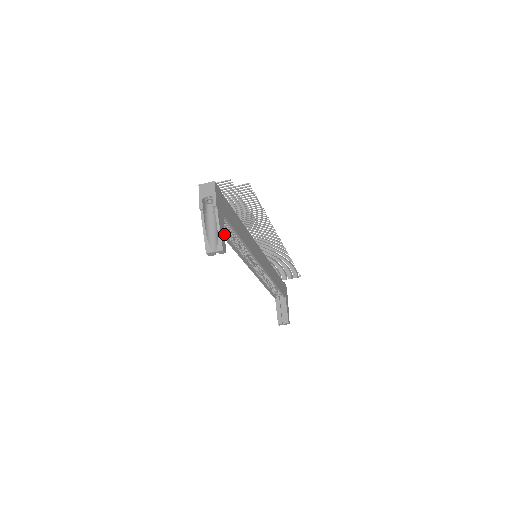
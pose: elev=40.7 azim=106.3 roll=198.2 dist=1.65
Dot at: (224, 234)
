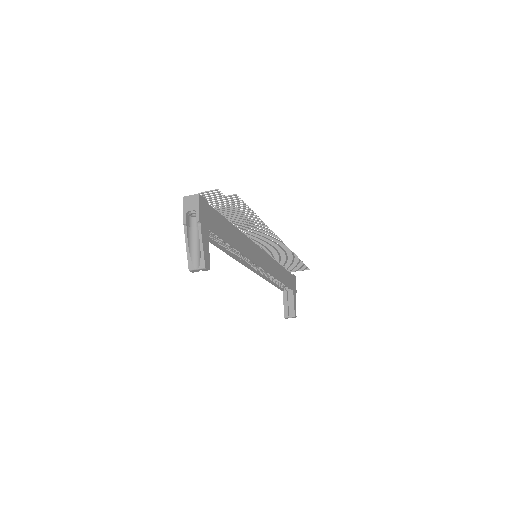
Dot at: (208, 249)
